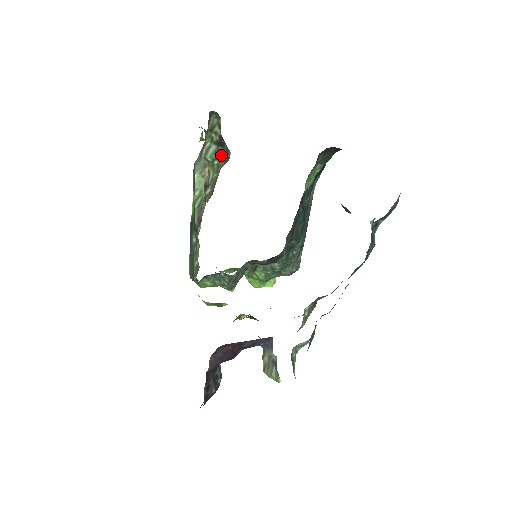
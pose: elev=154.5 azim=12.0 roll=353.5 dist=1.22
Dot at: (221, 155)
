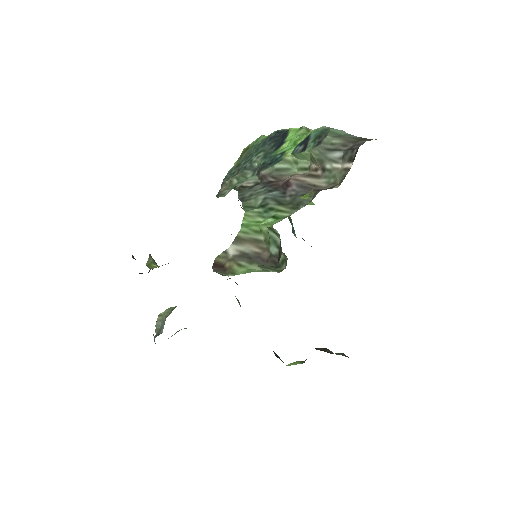
Dot at: (272, 253)
